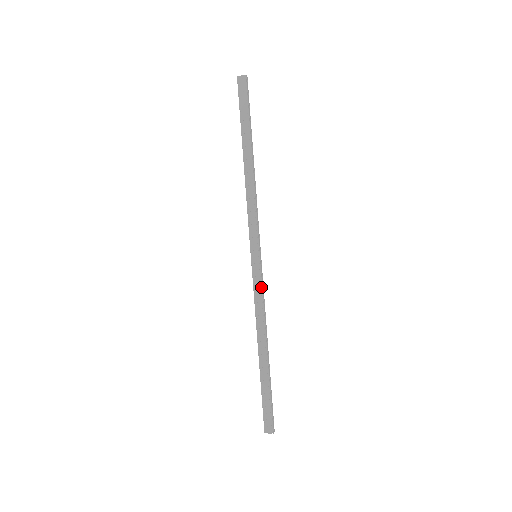
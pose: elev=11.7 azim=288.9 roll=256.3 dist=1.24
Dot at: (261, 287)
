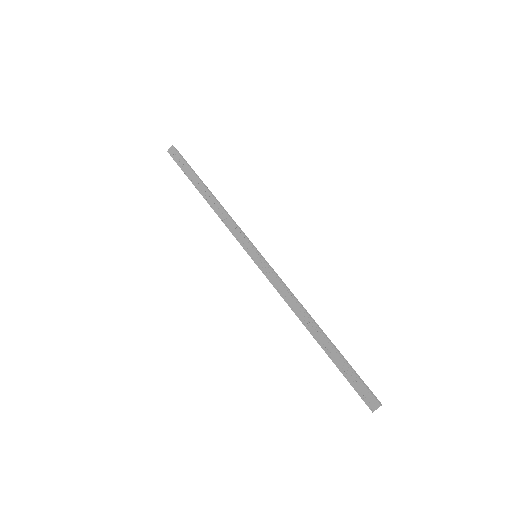
Dot at: (275, 276)
